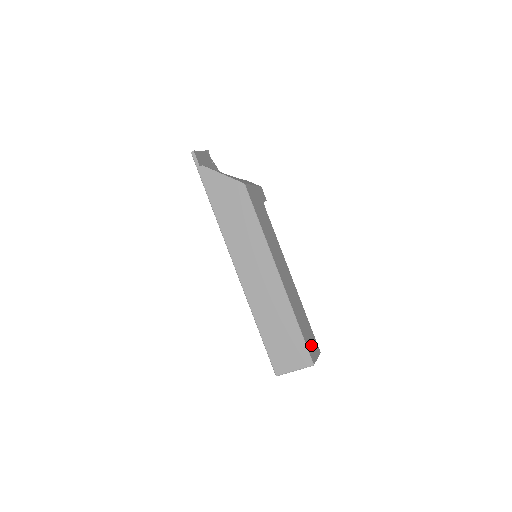
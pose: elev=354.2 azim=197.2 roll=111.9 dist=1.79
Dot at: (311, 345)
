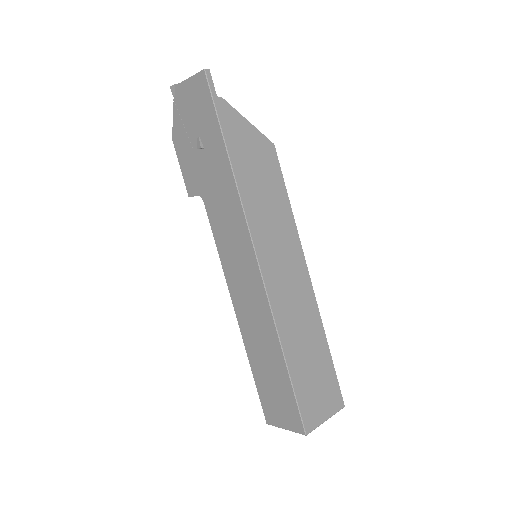
Dot at: occluded
